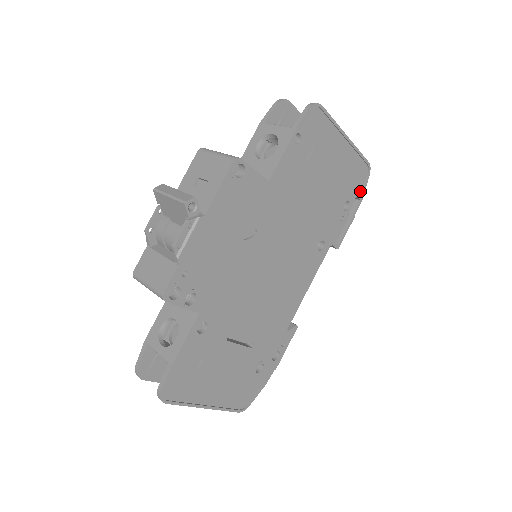
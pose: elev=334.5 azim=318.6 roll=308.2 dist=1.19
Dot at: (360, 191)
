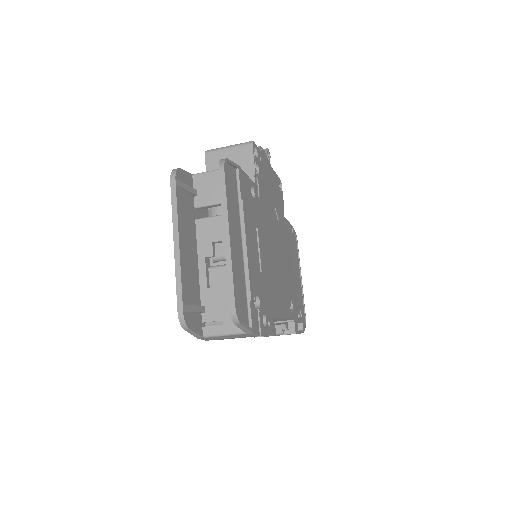
Dot at: occluded
